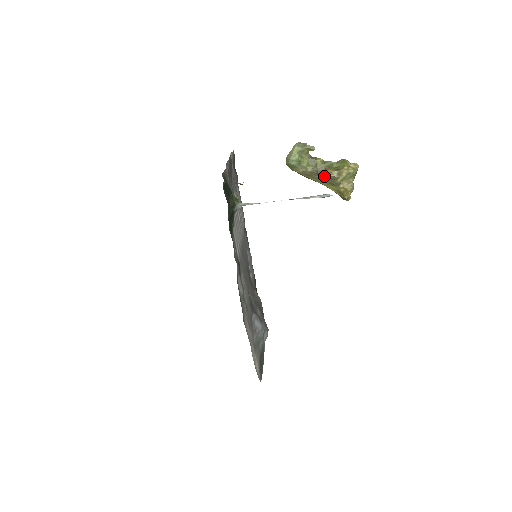
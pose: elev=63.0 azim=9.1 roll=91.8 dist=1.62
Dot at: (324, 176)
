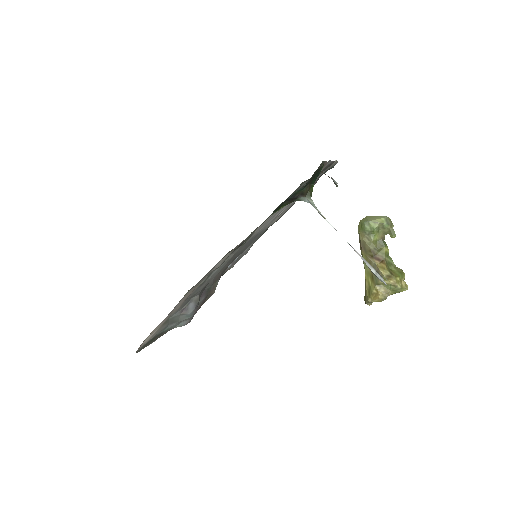
Dot at: (375, 265)
